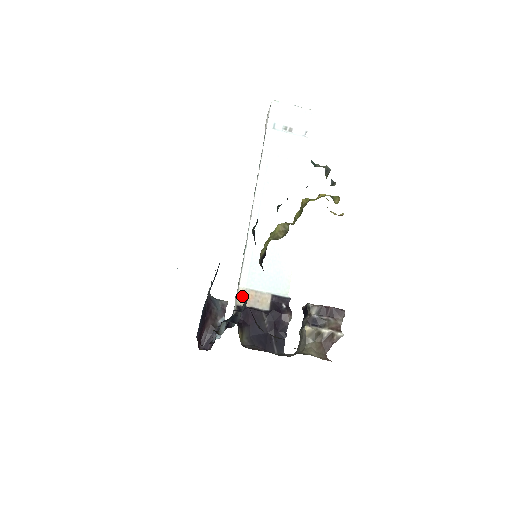
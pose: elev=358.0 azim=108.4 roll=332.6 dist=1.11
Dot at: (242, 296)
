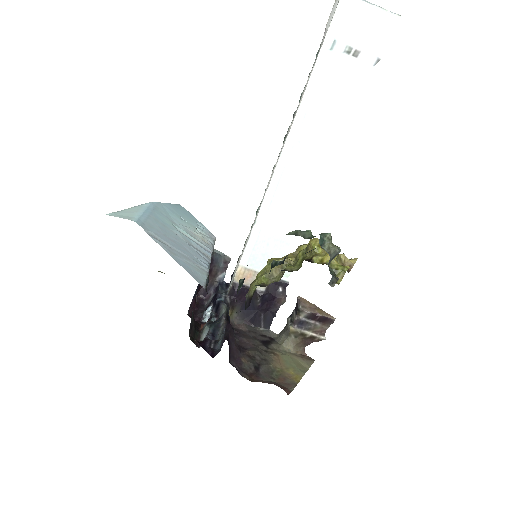
Dot at: (240, 274)
